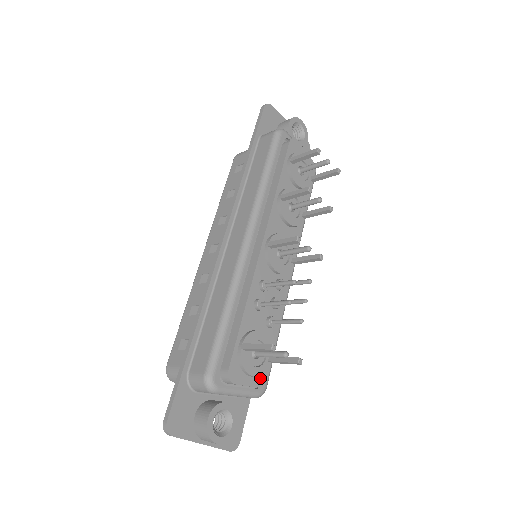
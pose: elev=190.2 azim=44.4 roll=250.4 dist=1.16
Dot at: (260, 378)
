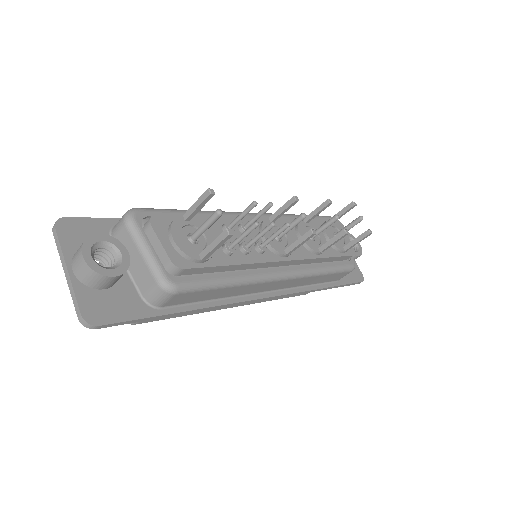
Dot at: (179, 258)
